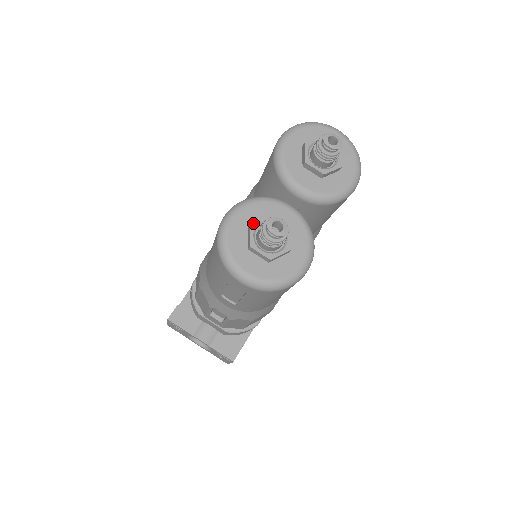
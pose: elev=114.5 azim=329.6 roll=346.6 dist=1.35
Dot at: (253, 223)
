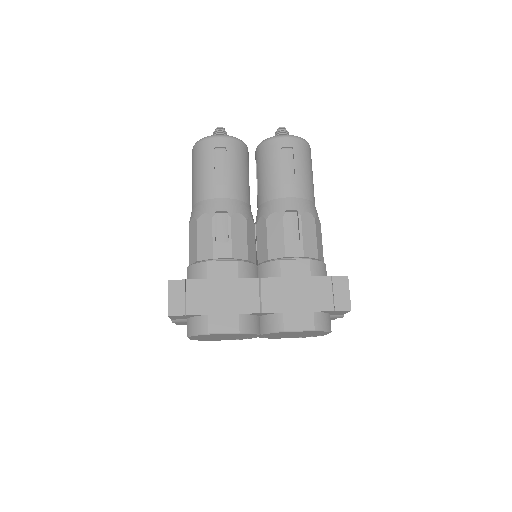
Dot at: occluded
